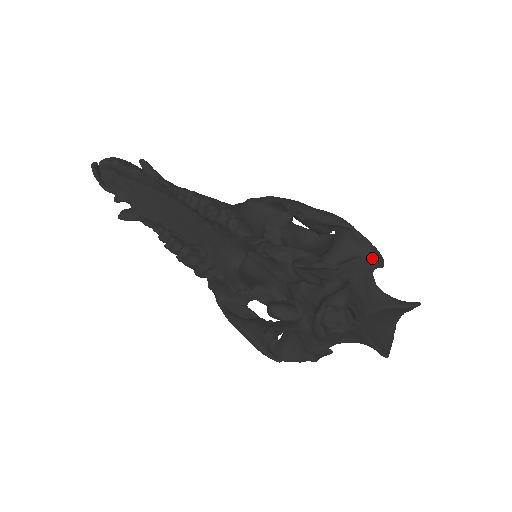
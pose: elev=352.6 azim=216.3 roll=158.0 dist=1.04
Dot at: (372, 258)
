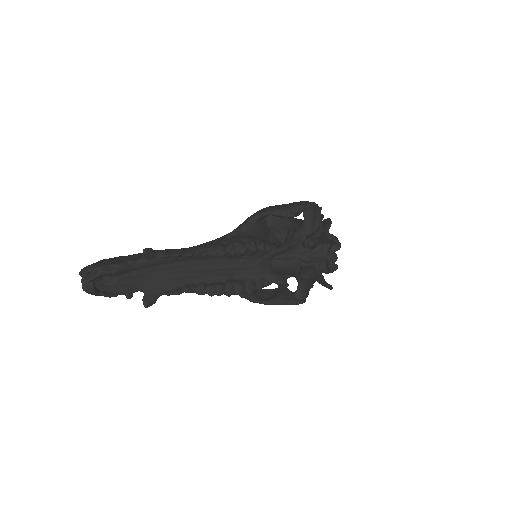
Dot at: (320, 212)
